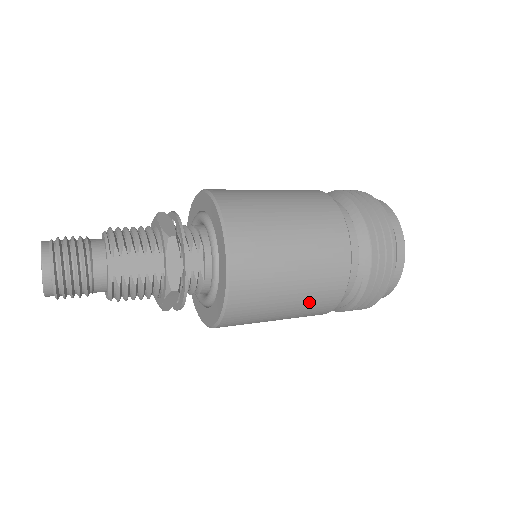
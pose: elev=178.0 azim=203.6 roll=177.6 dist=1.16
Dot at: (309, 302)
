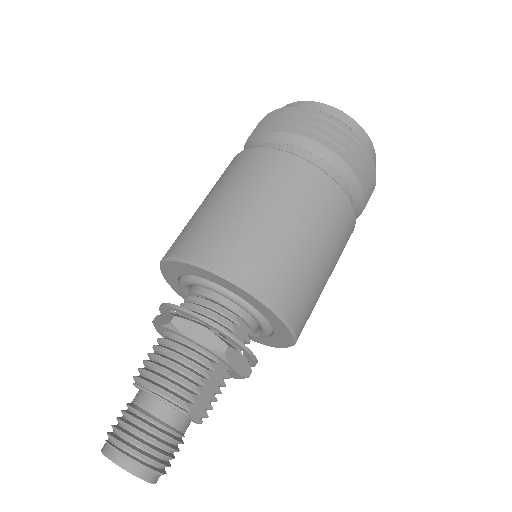
Dot at: occluded
